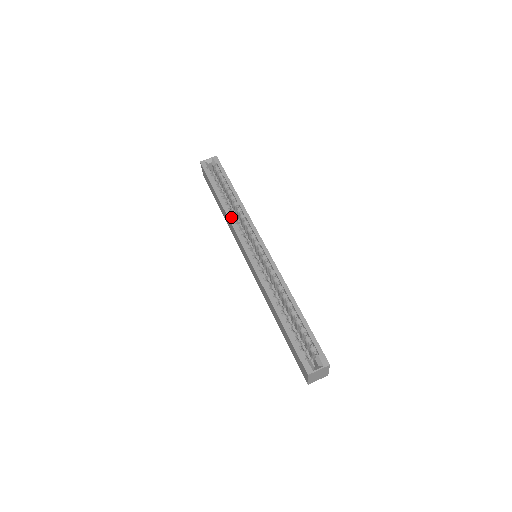
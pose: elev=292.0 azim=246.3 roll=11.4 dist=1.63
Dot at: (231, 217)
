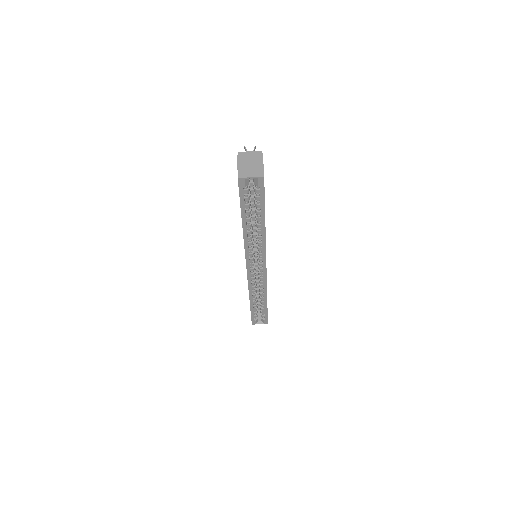
Dot at: (247, 245)
